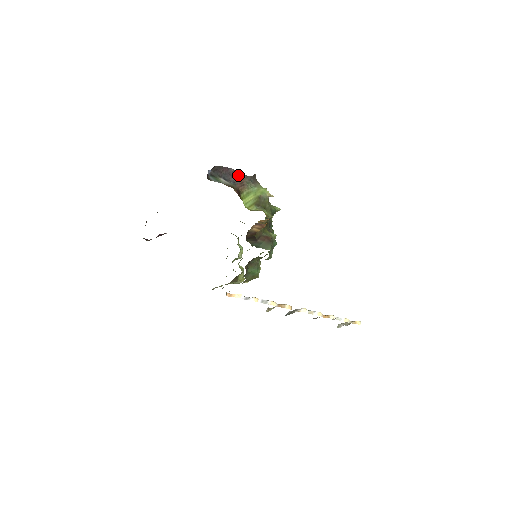
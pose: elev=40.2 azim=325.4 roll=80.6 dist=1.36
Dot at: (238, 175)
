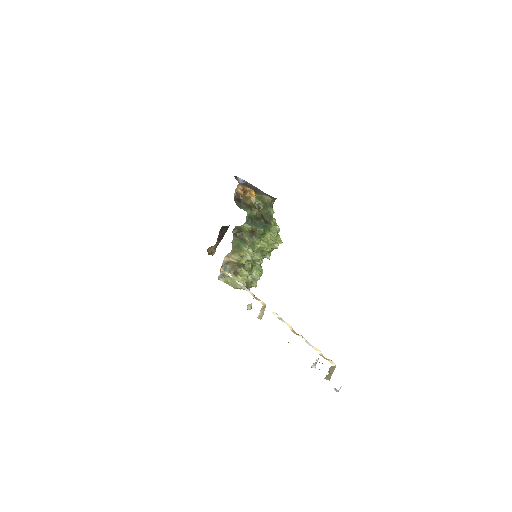
Dot at: (258, 190)
